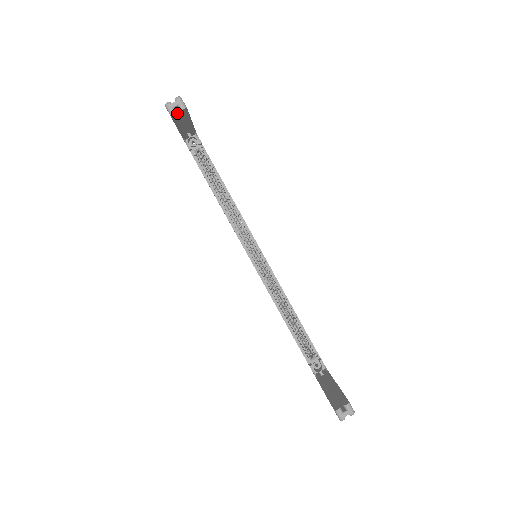
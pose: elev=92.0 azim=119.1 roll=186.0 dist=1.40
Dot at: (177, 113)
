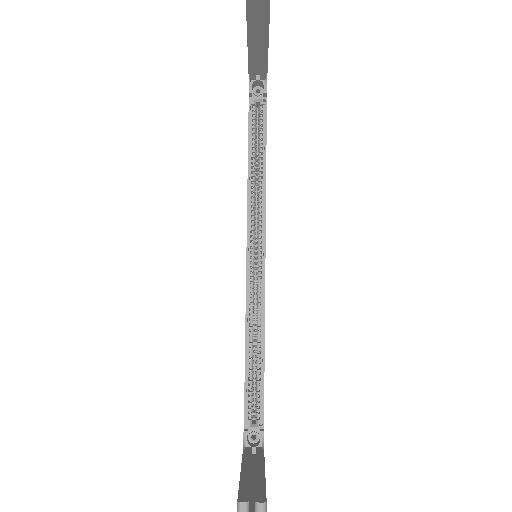
Dot at: out of frame
